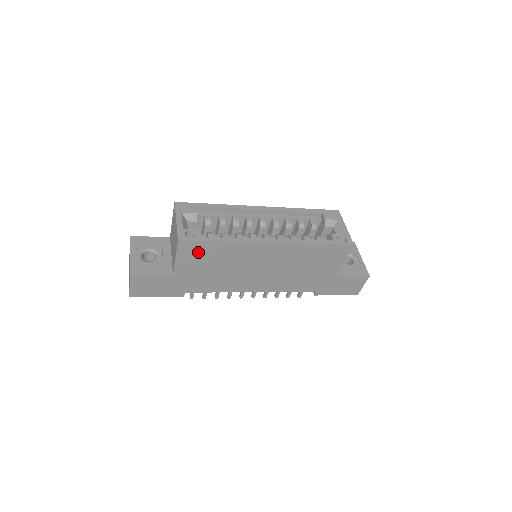
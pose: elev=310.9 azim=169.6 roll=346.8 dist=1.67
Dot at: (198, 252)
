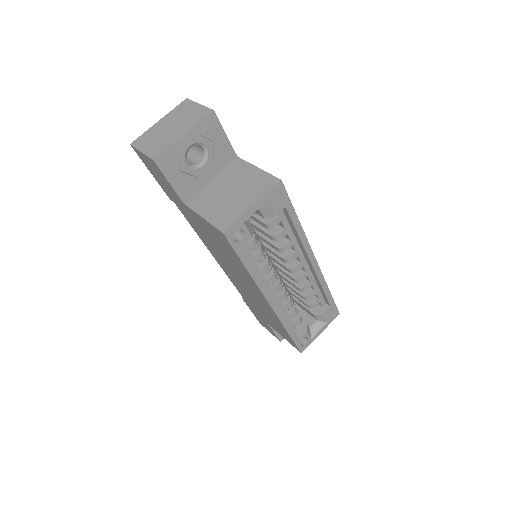
Dot at: (223, 242)
